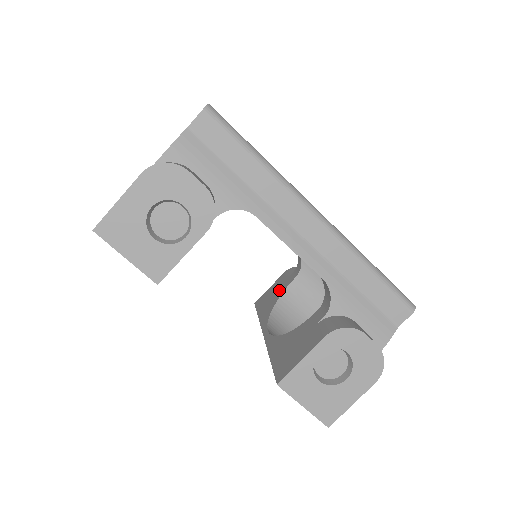
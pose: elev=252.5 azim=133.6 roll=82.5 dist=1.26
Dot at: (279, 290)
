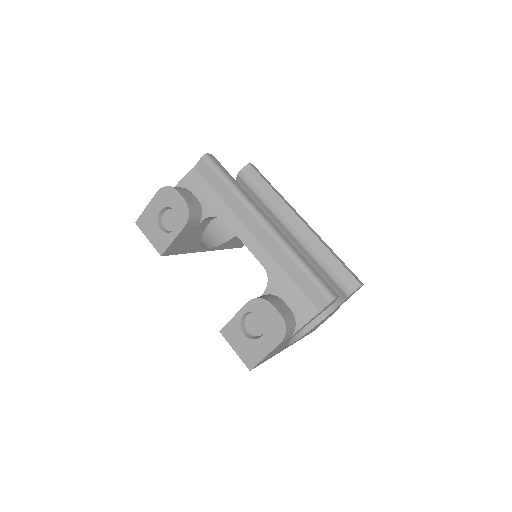
Dot at: occluded
